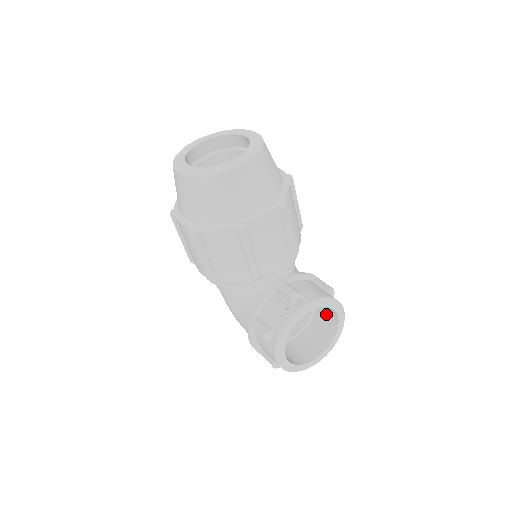
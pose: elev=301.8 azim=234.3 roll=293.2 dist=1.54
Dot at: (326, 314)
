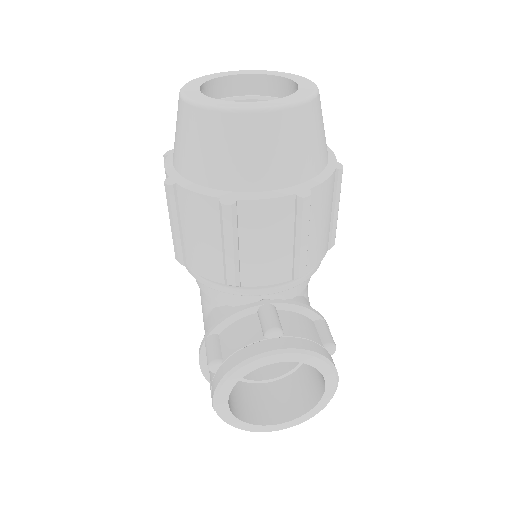
Dot at: (315, 373)
